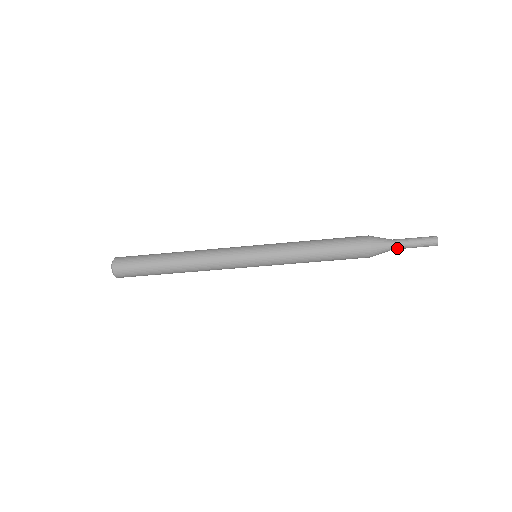
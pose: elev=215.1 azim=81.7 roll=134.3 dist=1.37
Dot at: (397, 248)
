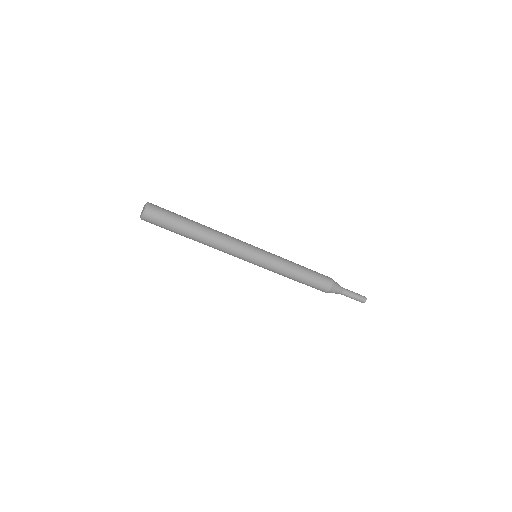
Dot at: (343, 293)
